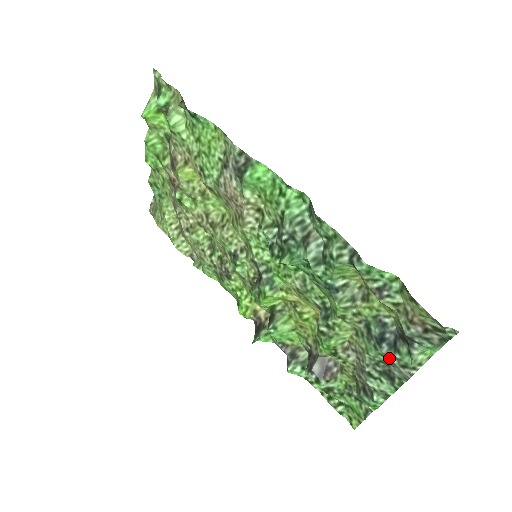
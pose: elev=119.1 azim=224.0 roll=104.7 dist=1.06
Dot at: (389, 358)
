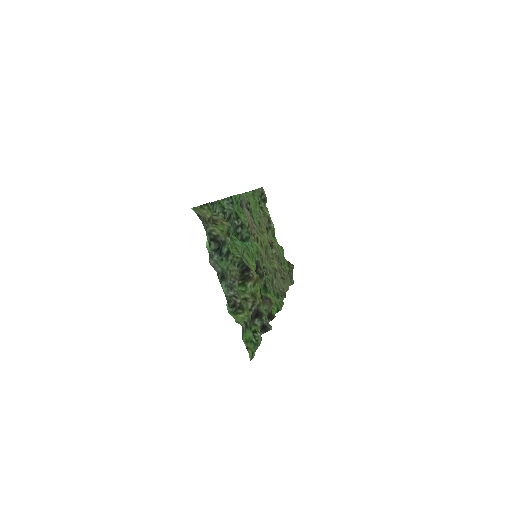
Dot at: (217, 260)
